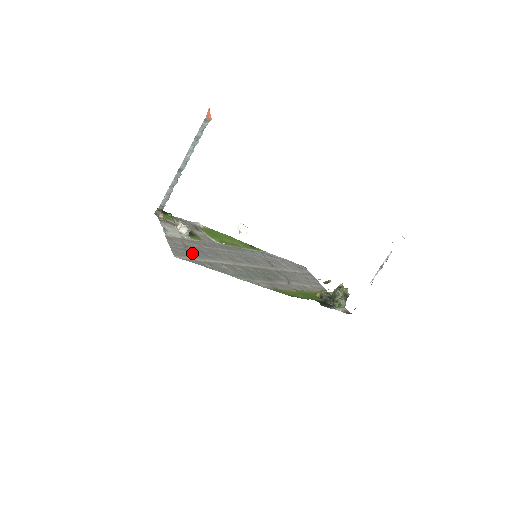
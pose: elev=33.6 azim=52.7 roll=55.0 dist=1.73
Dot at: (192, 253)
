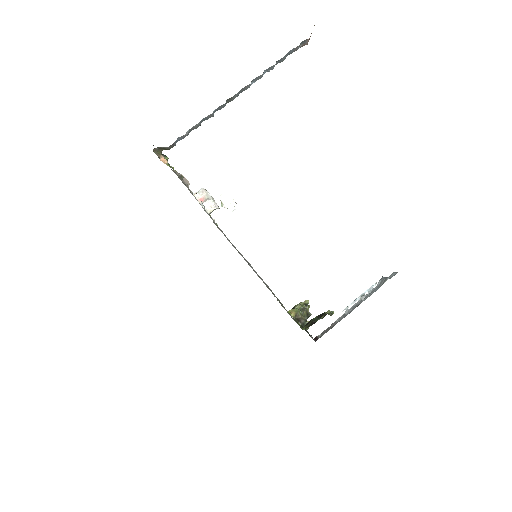
Dot at: (250, 266)
